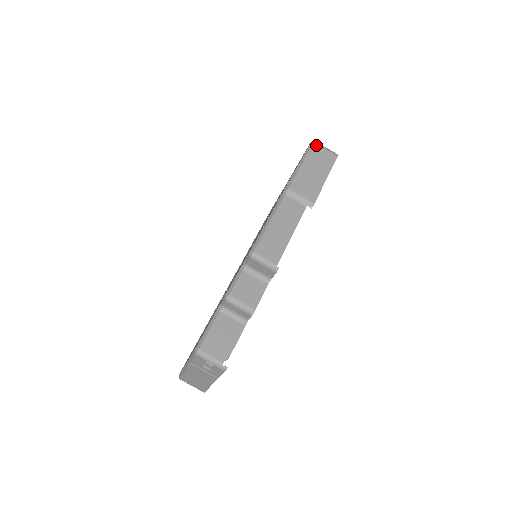
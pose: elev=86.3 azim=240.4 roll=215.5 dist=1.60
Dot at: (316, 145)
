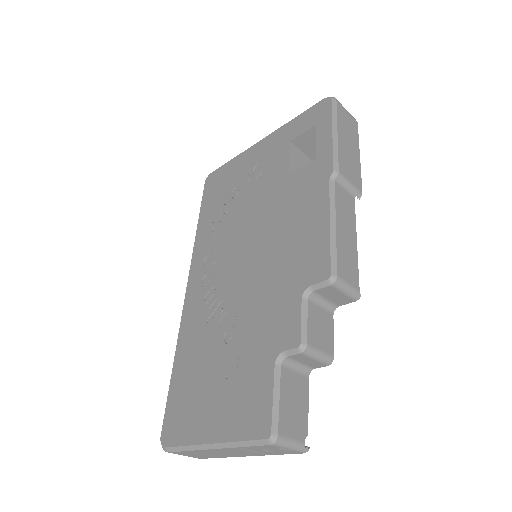
Dot at: (339, 104)
